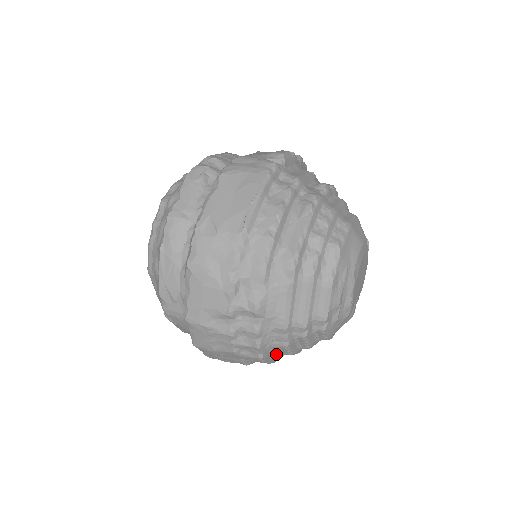
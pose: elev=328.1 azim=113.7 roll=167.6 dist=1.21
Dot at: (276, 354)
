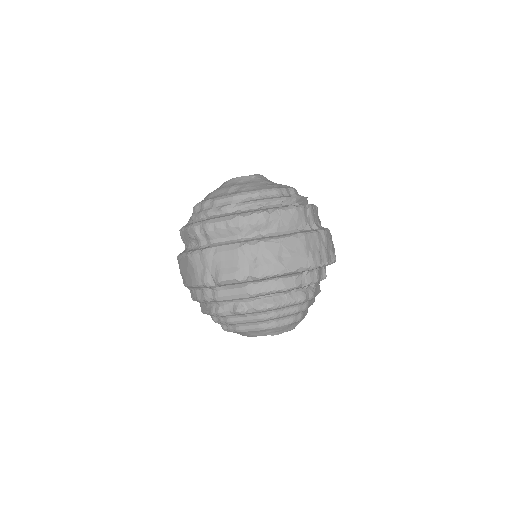
Dot at: occluded
